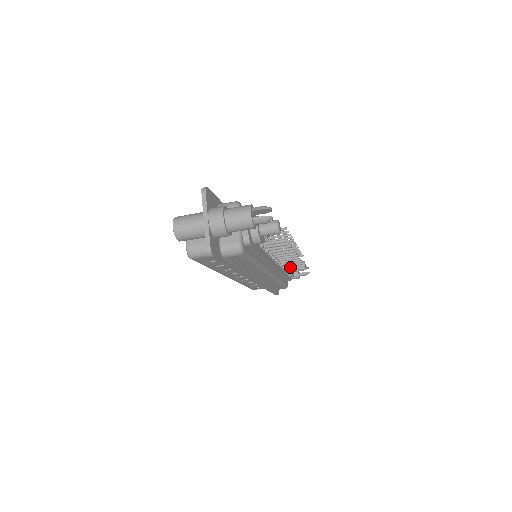
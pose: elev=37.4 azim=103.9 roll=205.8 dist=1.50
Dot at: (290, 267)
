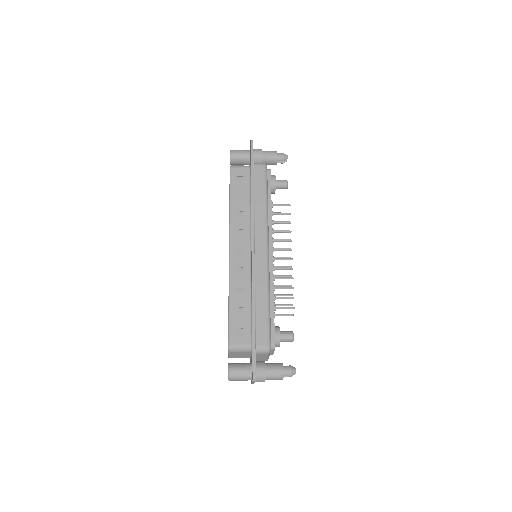
Dot at: occluded
